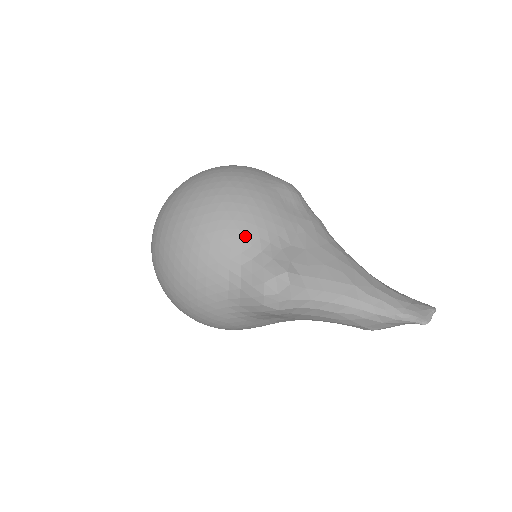
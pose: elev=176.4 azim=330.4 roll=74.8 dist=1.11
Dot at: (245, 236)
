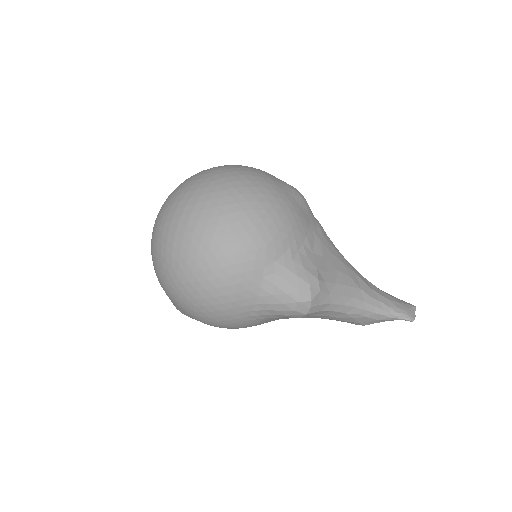
Dot at: (278, 245)
